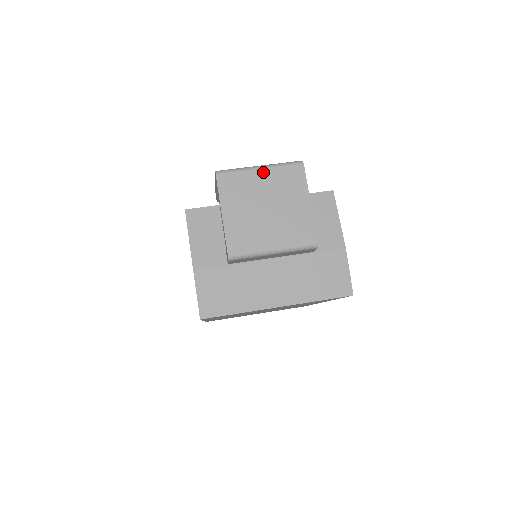
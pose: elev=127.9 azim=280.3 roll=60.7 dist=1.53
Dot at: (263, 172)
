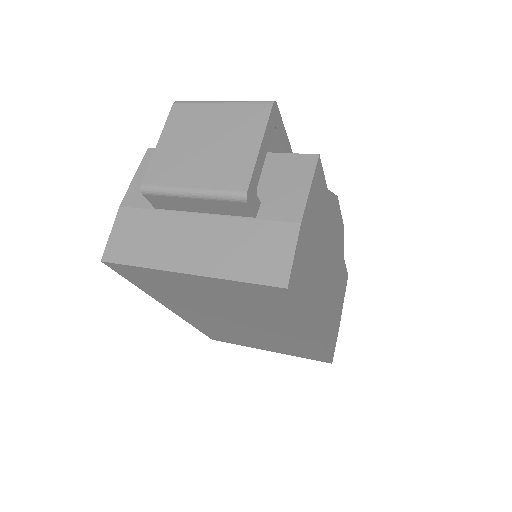
Dot at: (222, 106)
